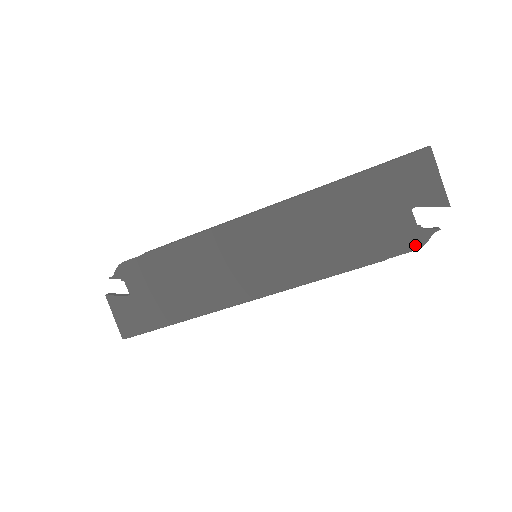
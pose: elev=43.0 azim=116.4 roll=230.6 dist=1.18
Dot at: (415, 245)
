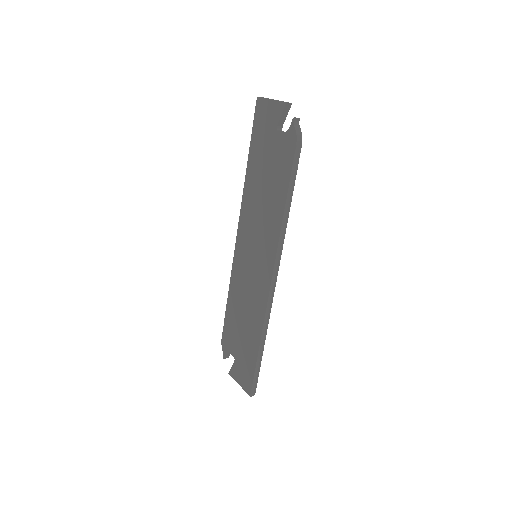
Dot at: (294, 142)
